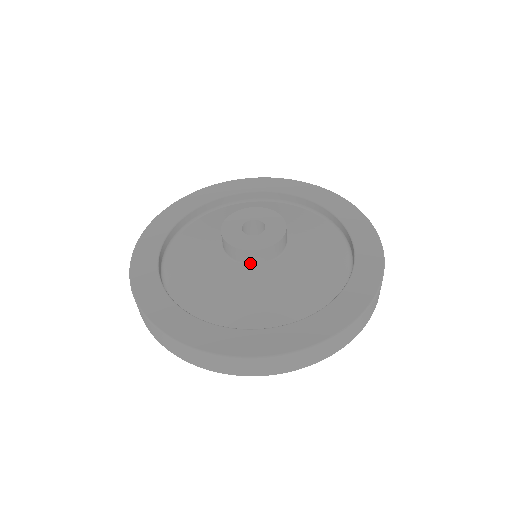
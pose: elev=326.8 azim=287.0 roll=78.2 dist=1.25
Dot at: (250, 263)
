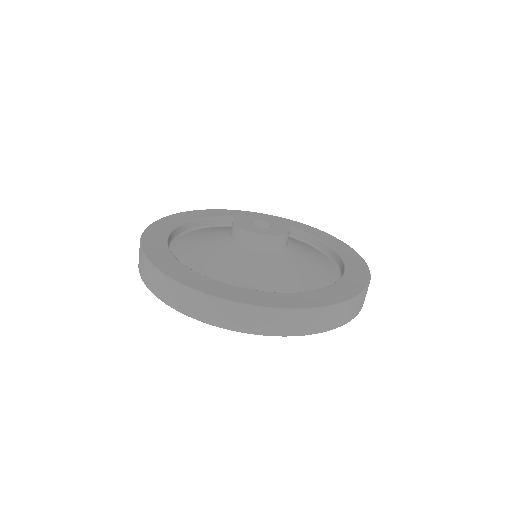
Dot at: (233, 239)
